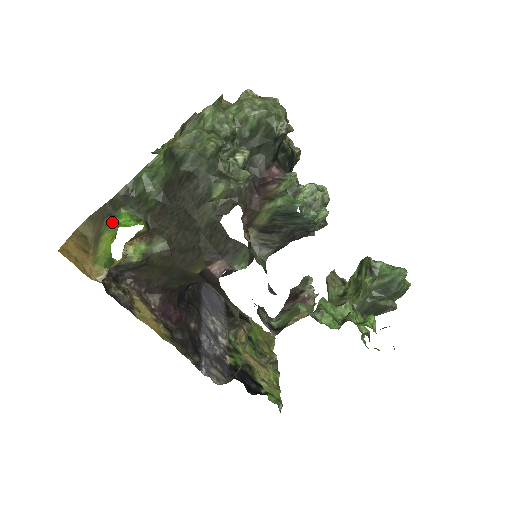
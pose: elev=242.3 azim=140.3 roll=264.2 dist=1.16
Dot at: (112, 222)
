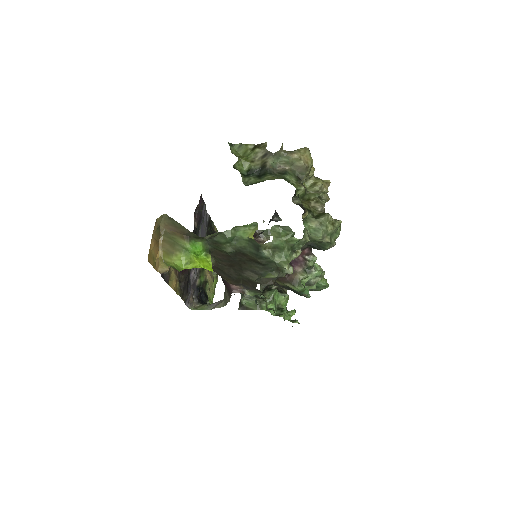
Dot at: (190, 250)
